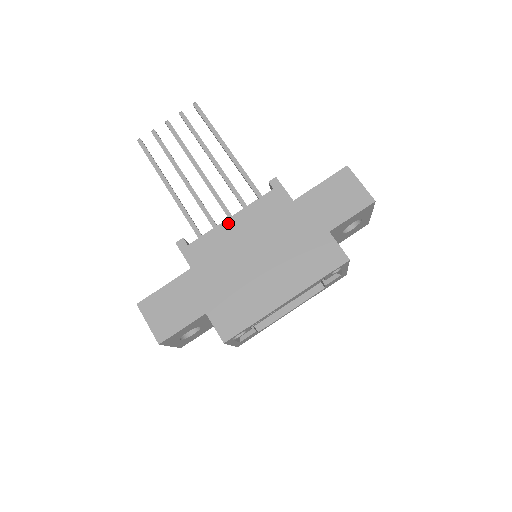
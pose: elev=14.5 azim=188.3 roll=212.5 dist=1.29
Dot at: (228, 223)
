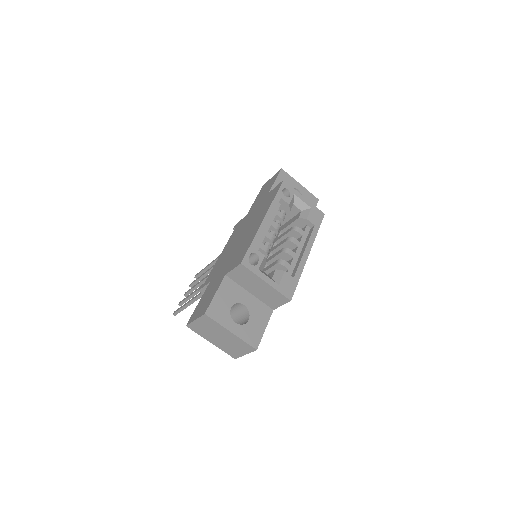
Dot at: (221, 255)
